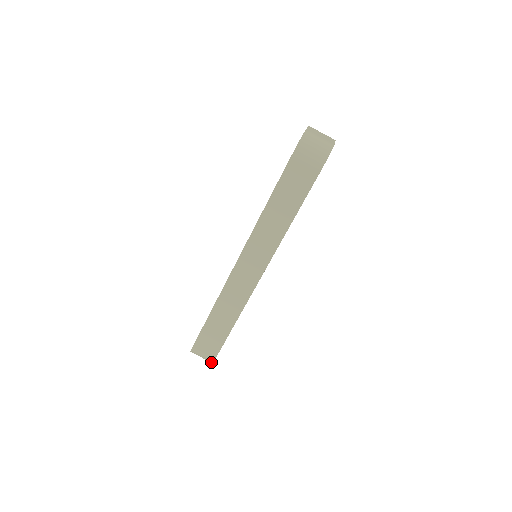
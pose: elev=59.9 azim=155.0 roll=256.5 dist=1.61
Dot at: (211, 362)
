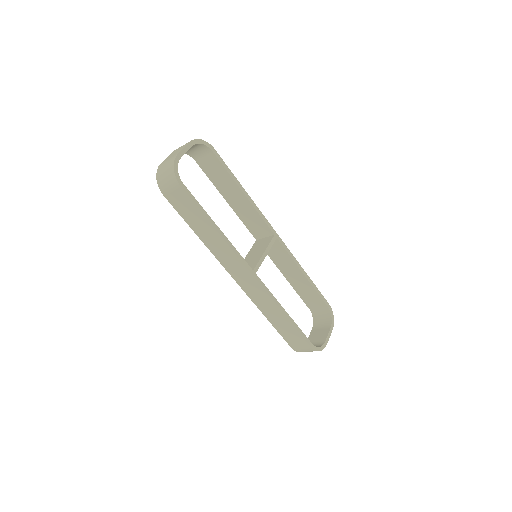
Dot at: occluded
